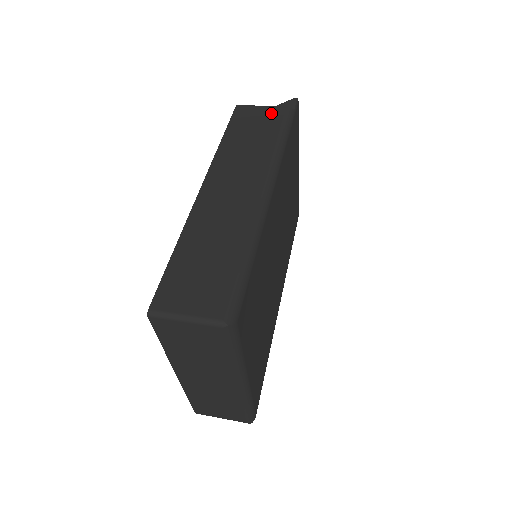
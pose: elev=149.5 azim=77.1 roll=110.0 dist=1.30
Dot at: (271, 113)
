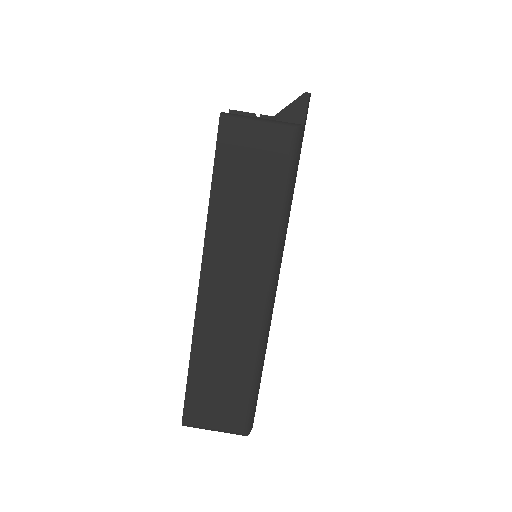
Dot at: (271, 143)
